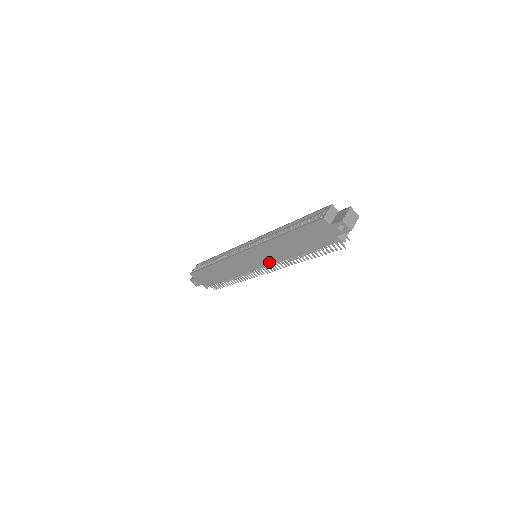
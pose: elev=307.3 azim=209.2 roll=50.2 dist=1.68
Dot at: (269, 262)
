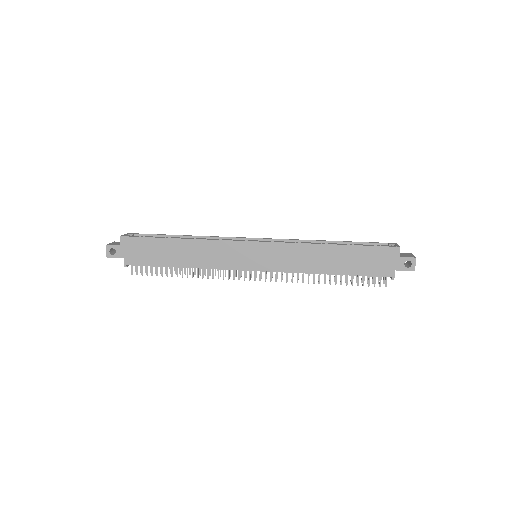
Dot at: (280, 267)
